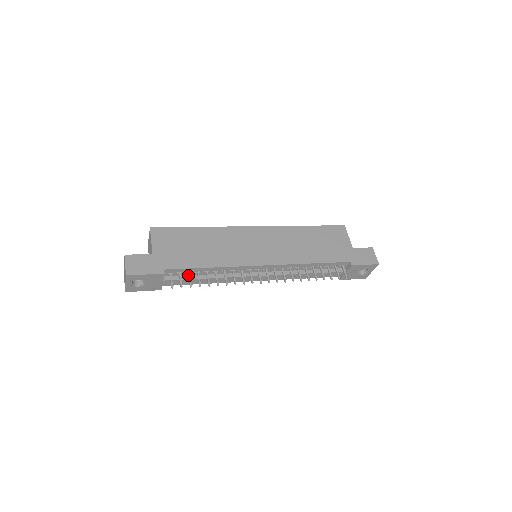
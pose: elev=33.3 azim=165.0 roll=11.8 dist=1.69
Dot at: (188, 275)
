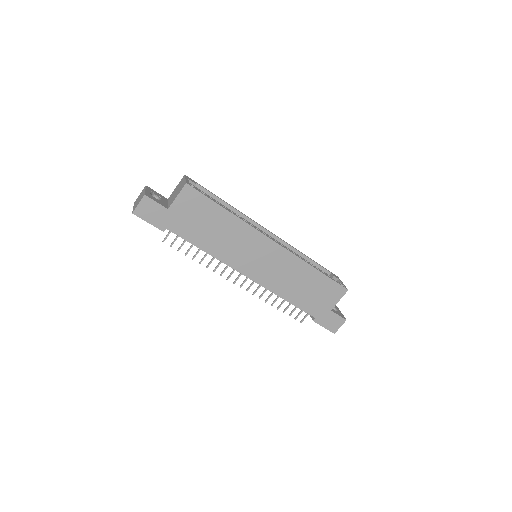
Dot at: (184, 240)
